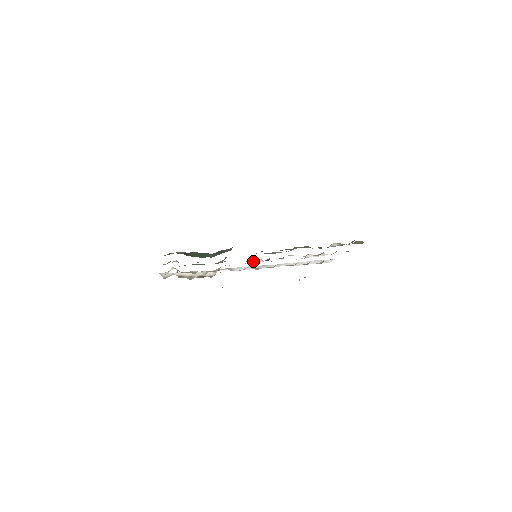
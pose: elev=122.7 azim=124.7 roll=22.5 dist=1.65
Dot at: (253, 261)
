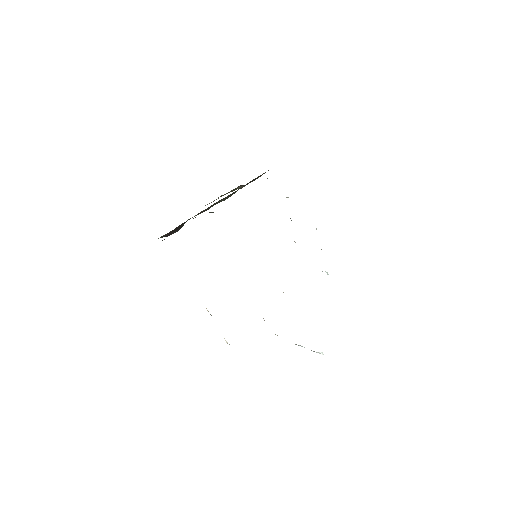
Dot at: occluded
